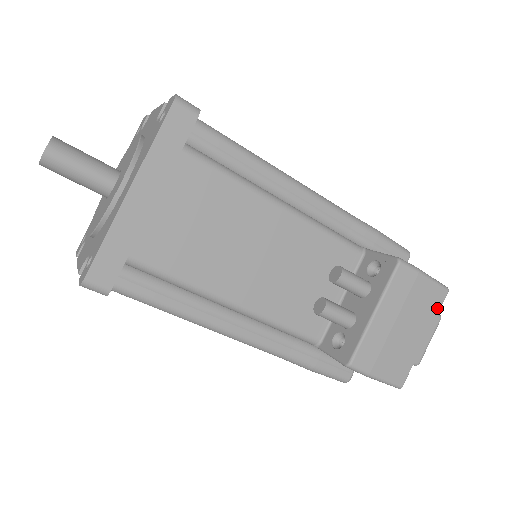
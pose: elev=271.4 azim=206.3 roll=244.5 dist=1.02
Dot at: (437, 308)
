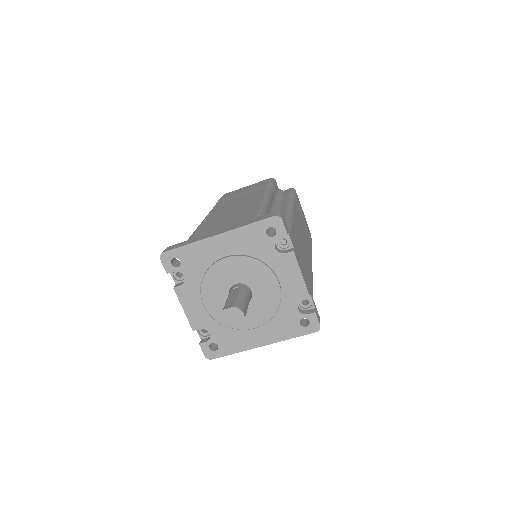
Dot at: occluded
